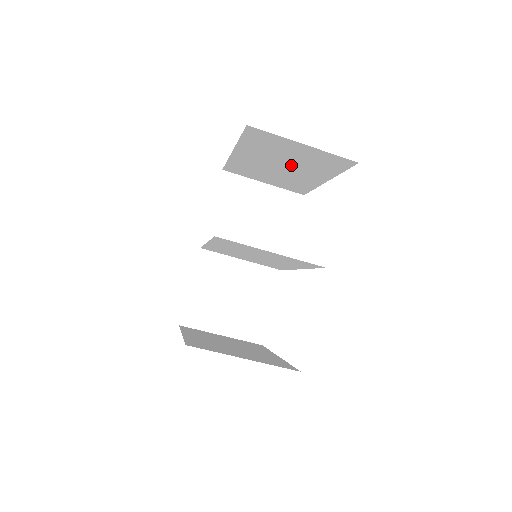
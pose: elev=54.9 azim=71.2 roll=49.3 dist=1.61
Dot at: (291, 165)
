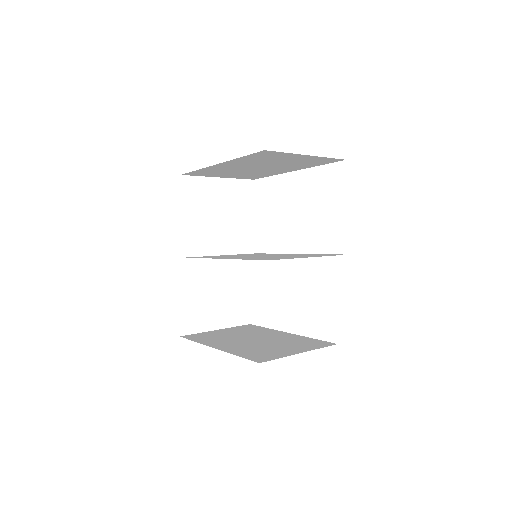
Dot at: (271, 166)
